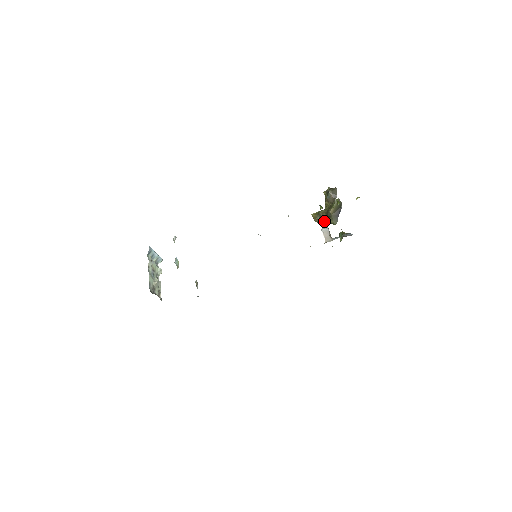
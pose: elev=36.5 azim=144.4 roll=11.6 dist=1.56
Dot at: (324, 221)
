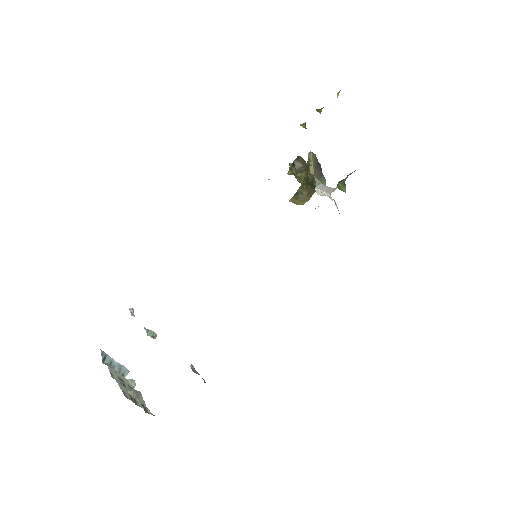
Dot at: (309, 195)
